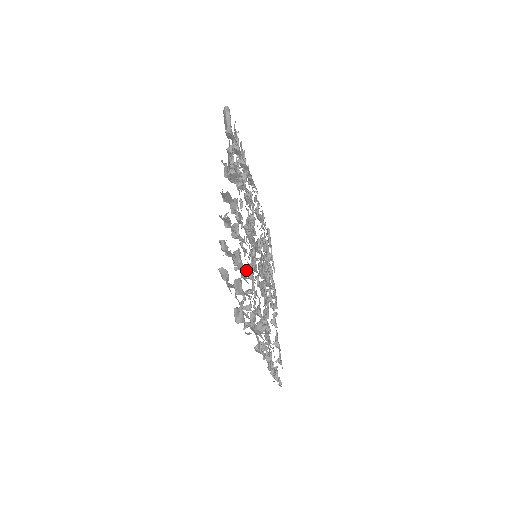
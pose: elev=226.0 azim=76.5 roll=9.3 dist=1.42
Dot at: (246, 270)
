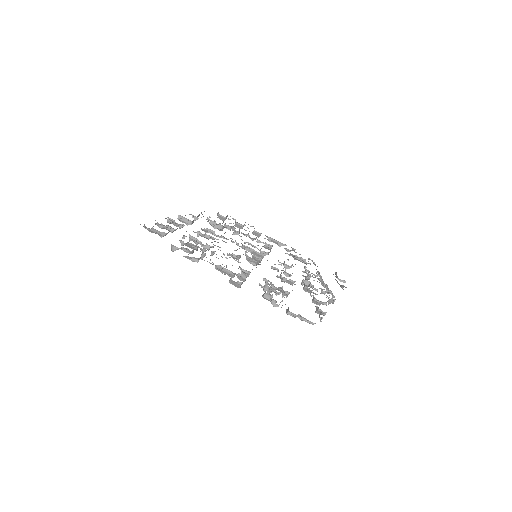
Dot at: (232, 257)
